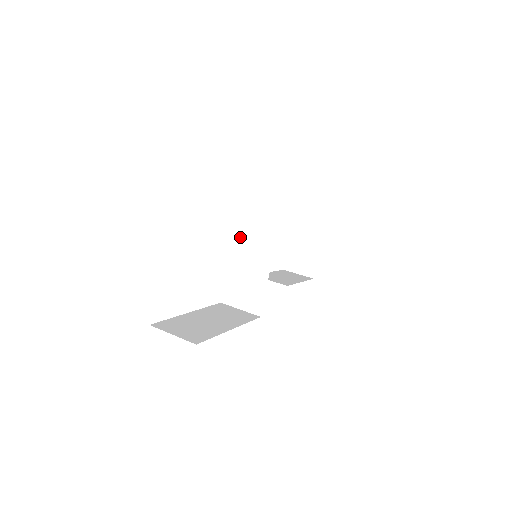
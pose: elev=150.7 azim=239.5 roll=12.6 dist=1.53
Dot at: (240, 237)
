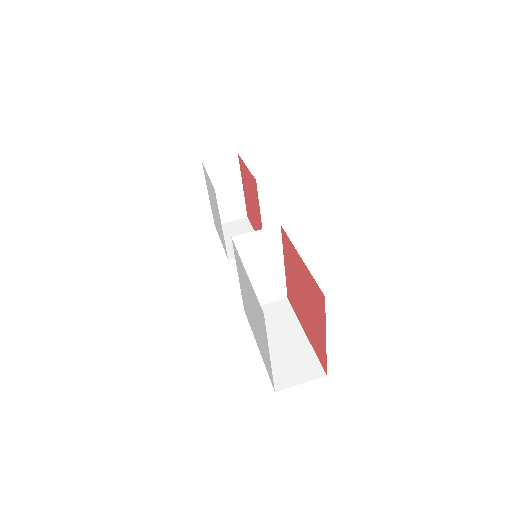
Dot at: (244, 254)
